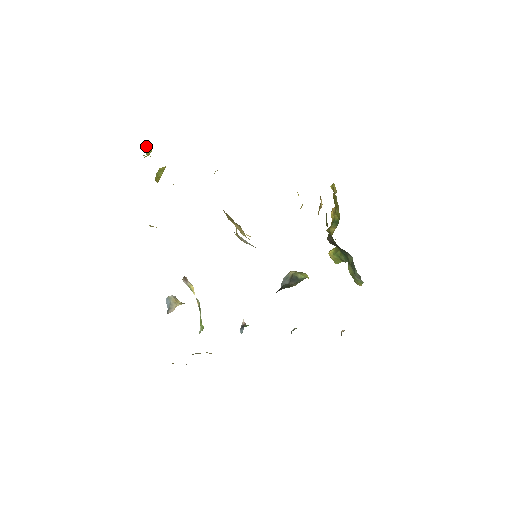
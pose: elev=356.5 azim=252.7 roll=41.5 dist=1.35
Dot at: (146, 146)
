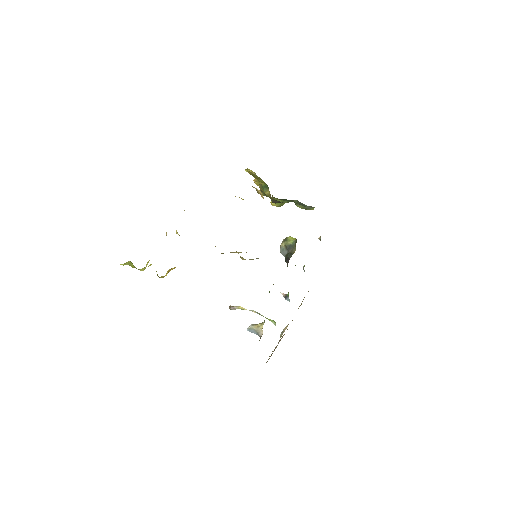
Dot at: (130, 265)
